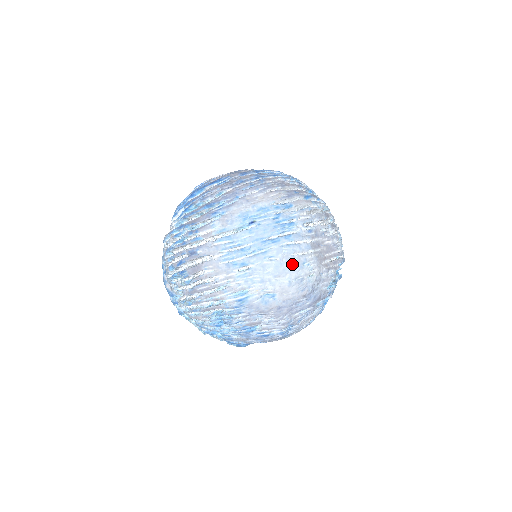
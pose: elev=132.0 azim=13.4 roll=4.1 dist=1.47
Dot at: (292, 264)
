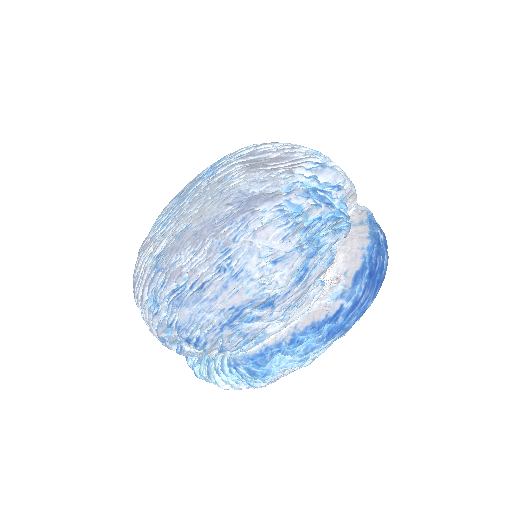
Dot at: (211, 187)
